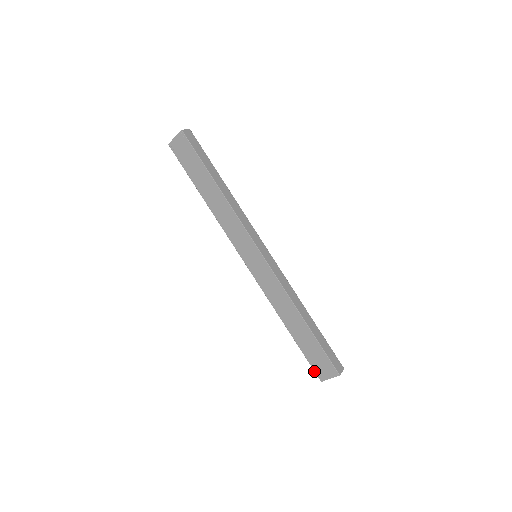
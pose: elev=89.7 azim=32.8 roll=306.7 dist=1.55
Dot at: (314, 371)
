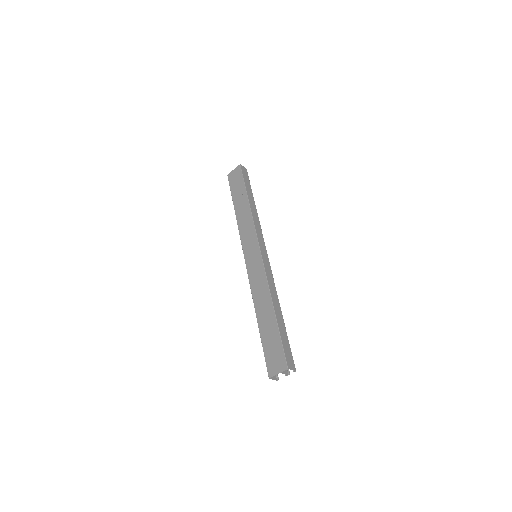
Dot at: (266, 366)
